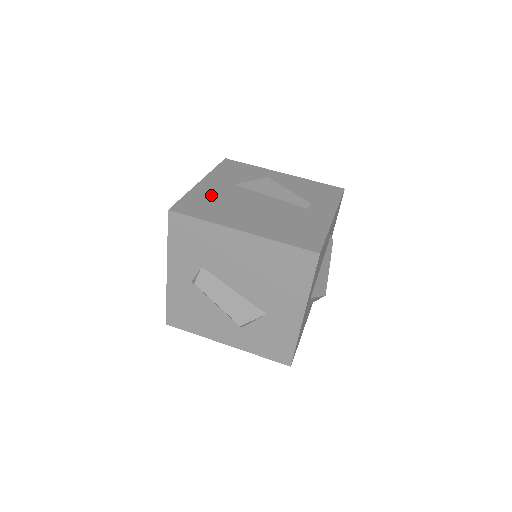
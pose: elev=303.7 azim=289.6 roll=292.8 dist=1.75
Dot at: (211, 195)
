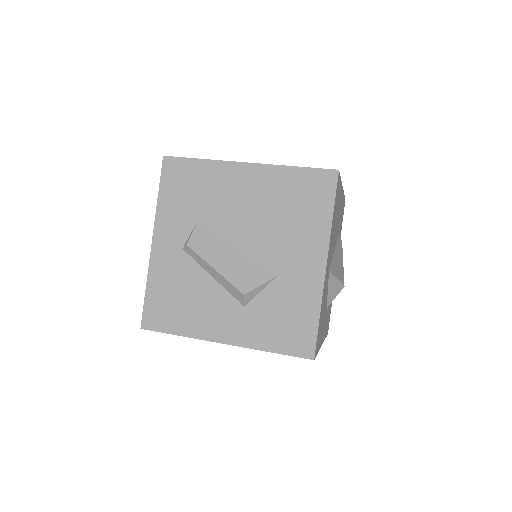
Dot at: occluded
